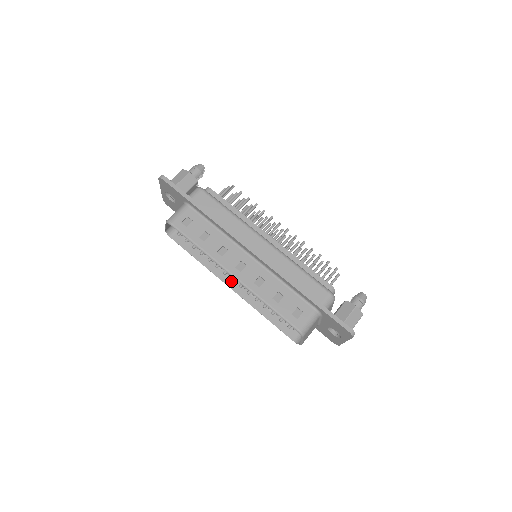
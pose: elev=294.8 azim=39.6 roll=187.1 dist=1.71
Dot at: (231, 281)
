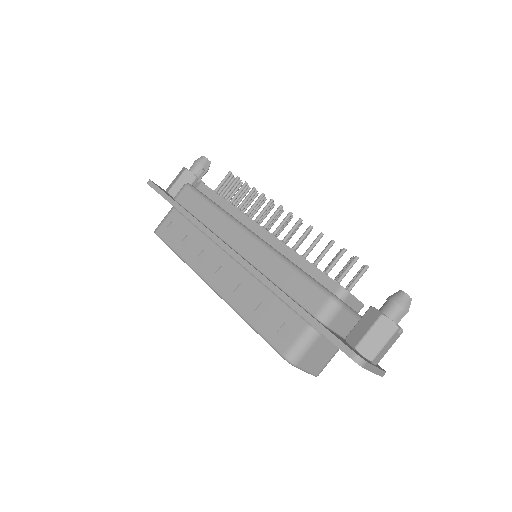
Dot at: occluded
